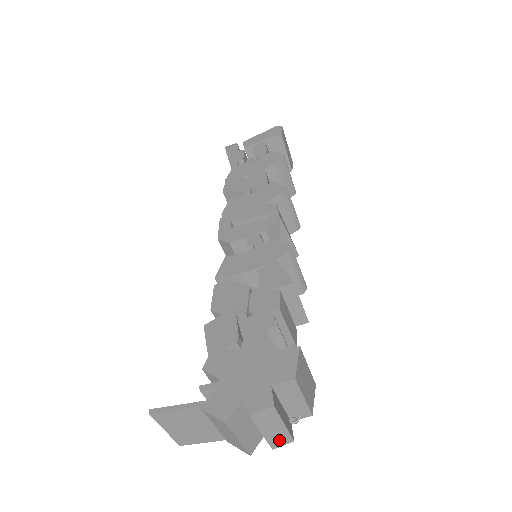
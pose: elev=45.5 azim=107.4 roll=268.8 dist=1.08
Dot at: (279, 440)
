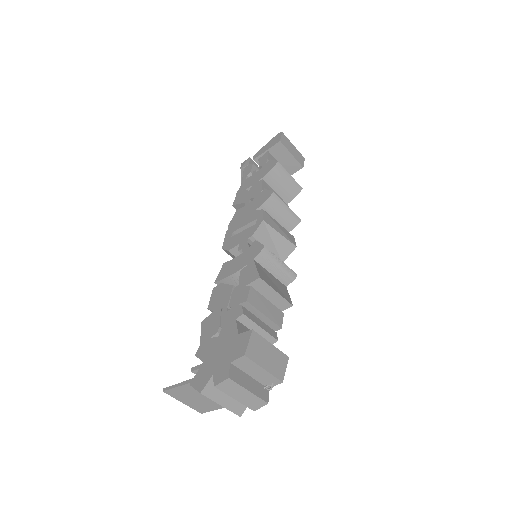
Dot at: (254, 403)
